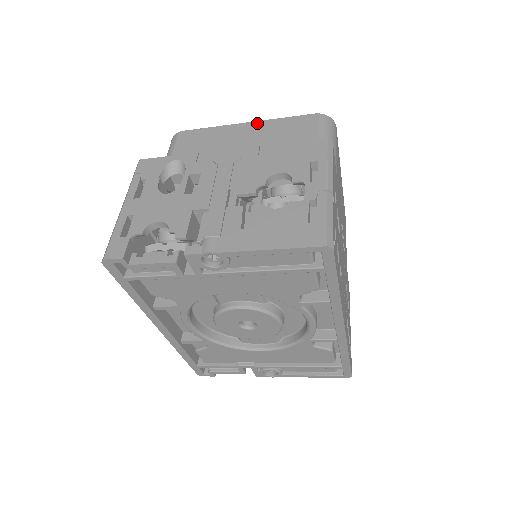
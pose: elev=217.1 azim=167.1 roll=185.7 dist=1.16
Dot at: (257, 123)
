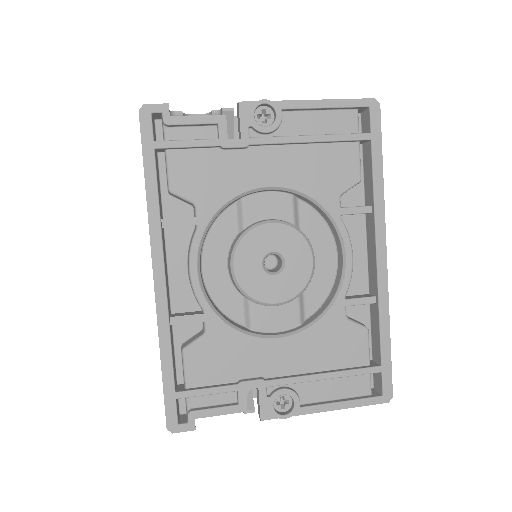
Dot at: occluded
